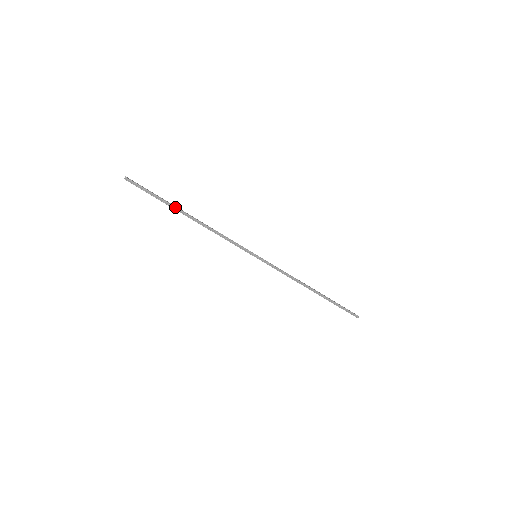
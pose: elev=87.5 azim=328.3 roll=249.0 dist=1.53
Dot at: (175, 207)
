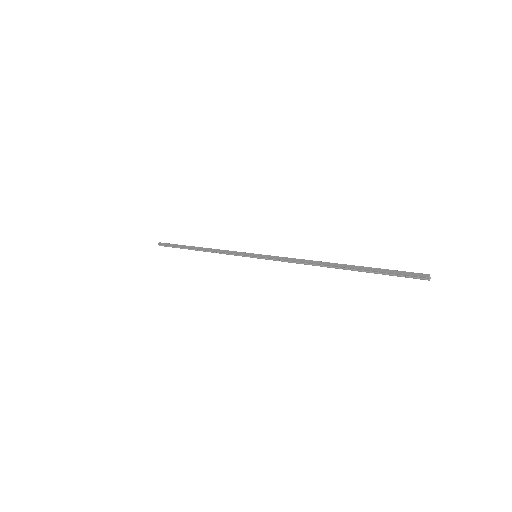
Dot at: (187, 248)
